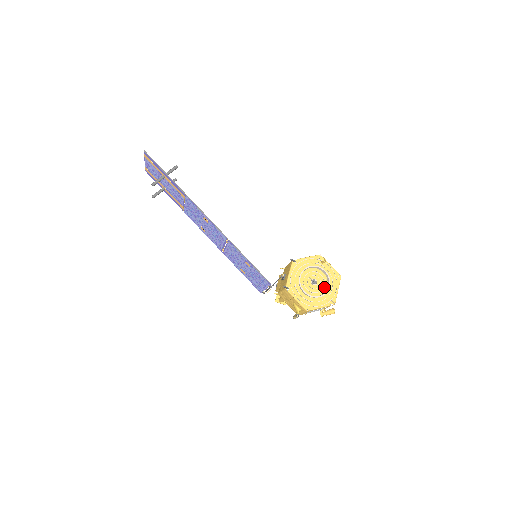
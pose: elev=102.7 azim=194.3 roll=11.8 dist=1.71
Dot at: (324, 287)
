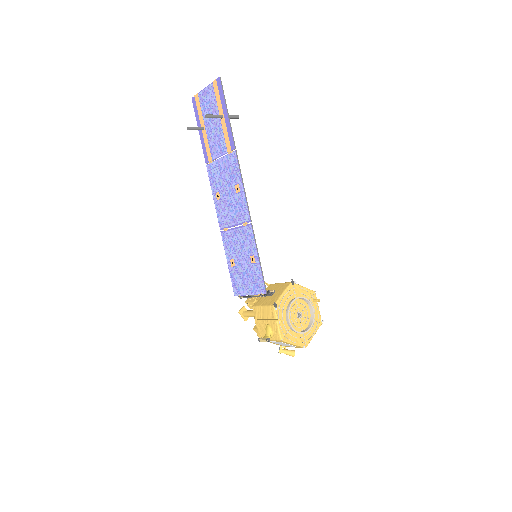
Dot at: (305, 325)
